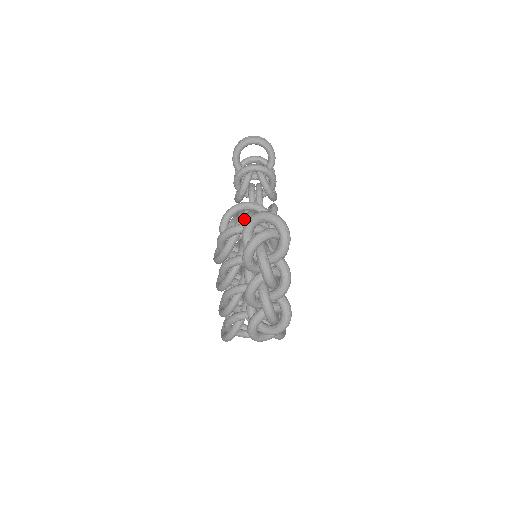
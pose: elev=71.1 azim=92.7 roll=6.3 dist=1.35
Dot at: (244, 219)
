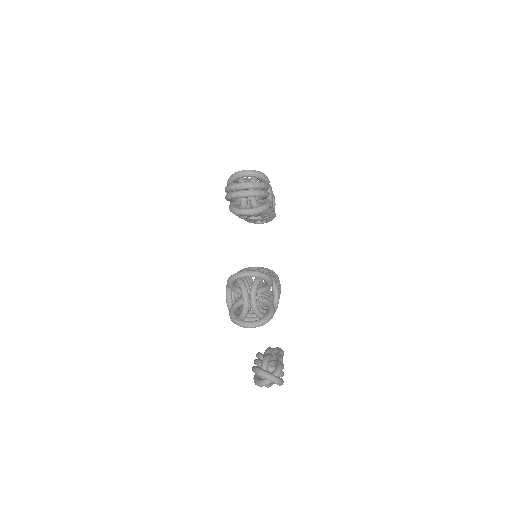
Dot at: (248, 308)
